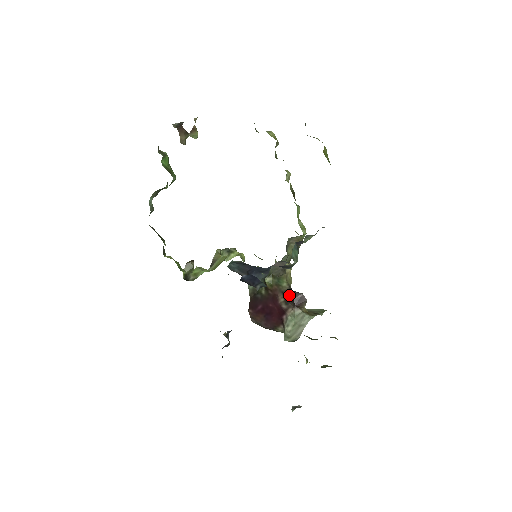
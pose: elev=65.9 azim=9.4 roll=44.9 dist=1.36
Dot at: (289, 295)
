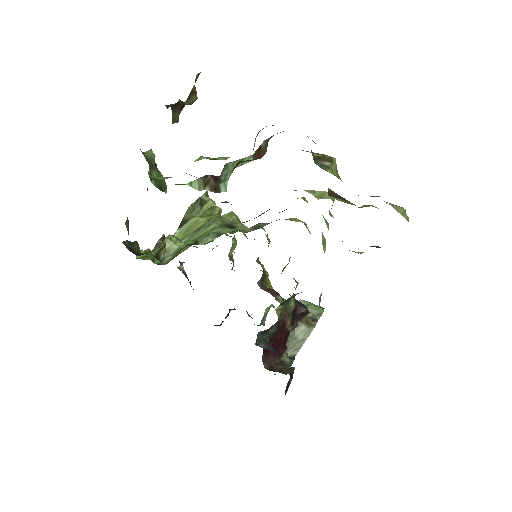
Dot at: (295, 314)
